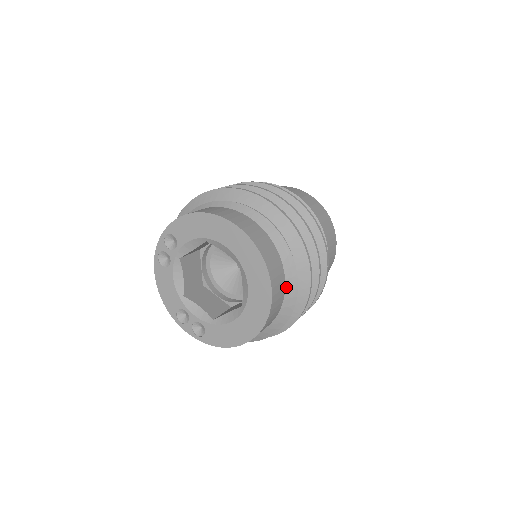
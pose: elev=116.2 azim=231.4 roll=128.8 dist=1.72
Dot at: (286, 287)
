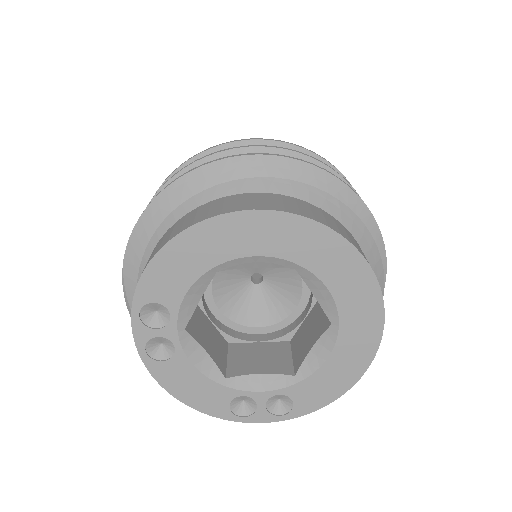
Dot at: (364, 253)
